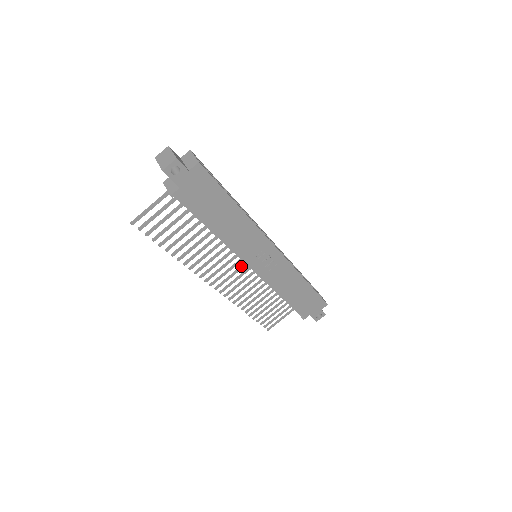
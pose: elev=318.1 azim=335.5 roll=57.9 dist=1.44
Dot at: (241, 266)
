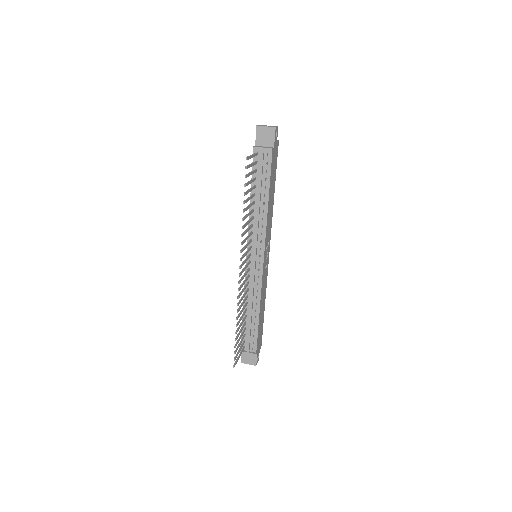
Dot at: (248, 263)
